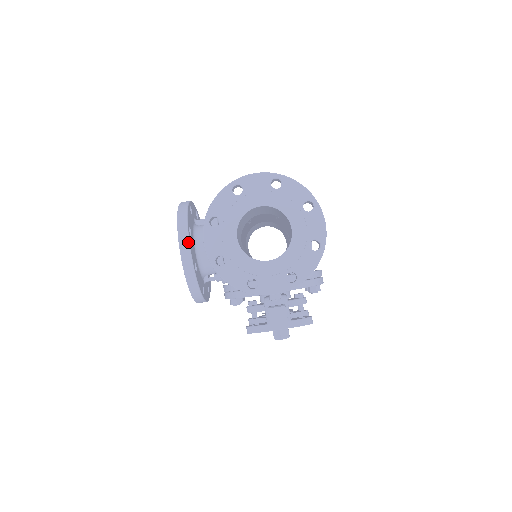
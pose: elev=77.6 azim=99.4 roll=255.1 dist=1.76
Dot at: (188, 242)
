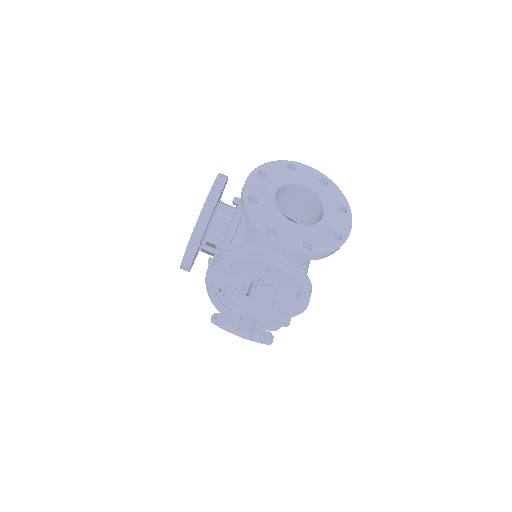
Dot at: (222, 188)
